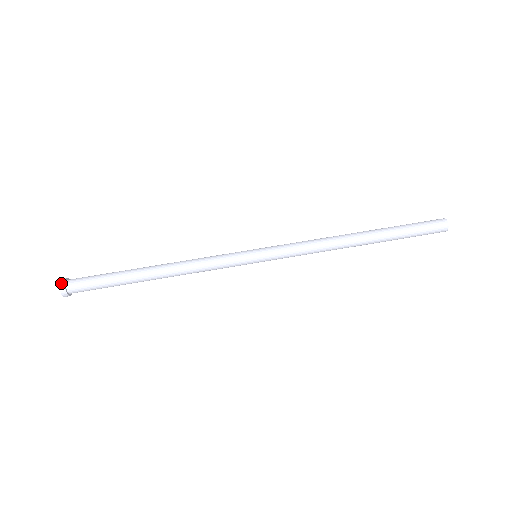
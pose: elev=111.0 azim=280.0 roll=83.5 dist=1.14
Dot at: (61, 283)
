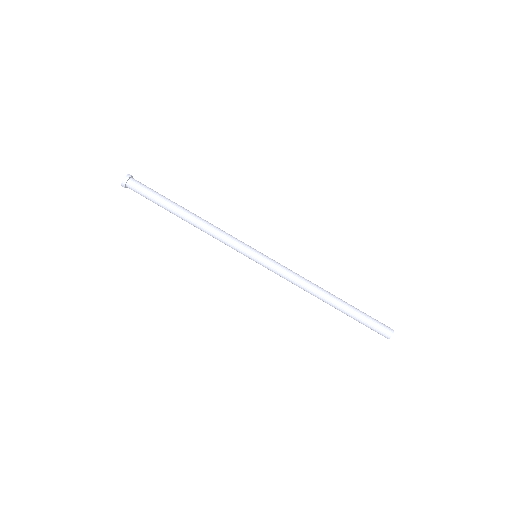
Dot at: (125, 178)
